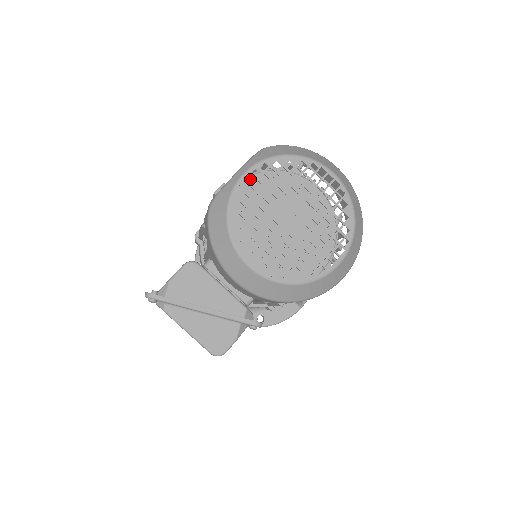
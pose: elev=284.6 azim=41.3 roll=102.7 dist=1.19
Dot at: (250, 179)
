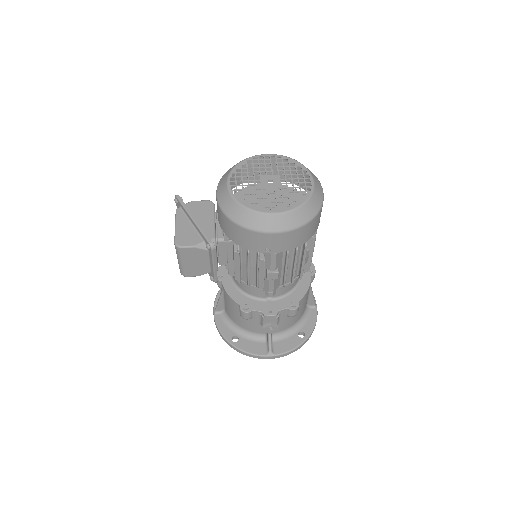
Dot at: occluded
